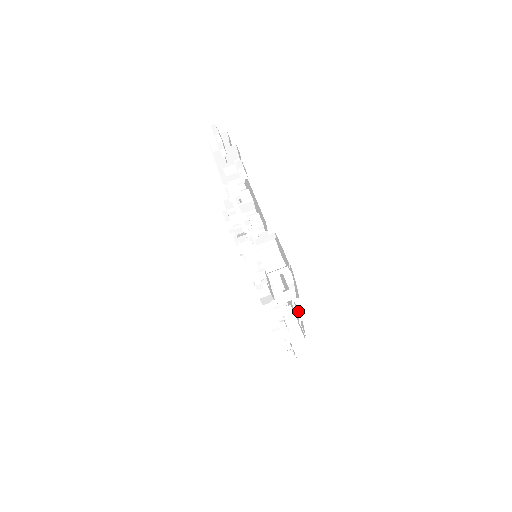
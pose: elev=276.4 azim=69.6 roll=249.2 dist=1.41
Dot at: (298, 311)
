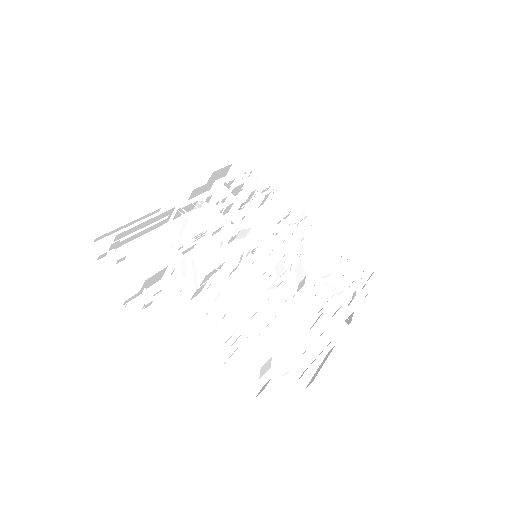
Dot at: (319, 354)
